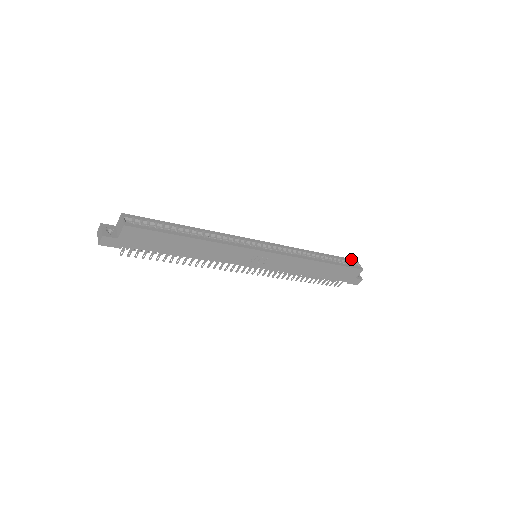
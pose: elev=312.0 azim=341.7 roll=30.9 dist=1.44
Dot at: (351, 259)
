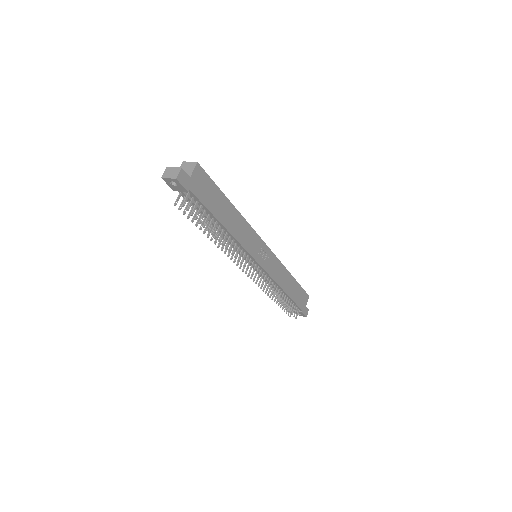
Dot at: occluded
